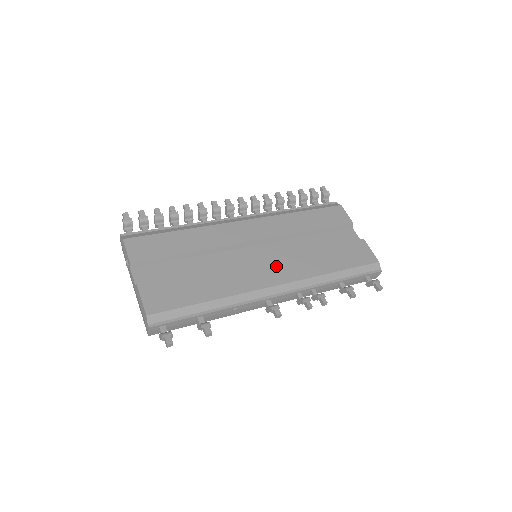
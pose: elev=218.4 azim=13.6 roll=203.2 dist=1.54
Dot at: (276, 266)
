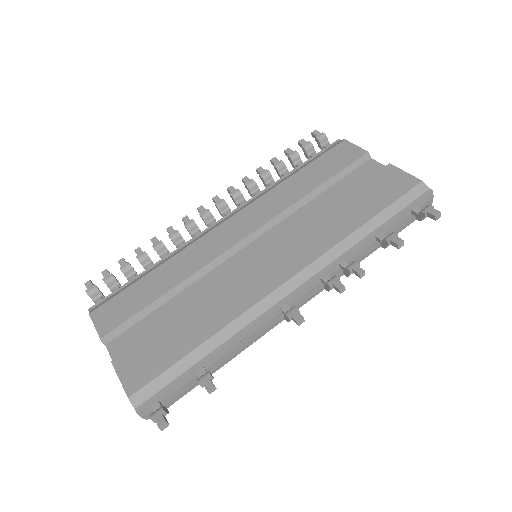
Dot at: (279, 256)
